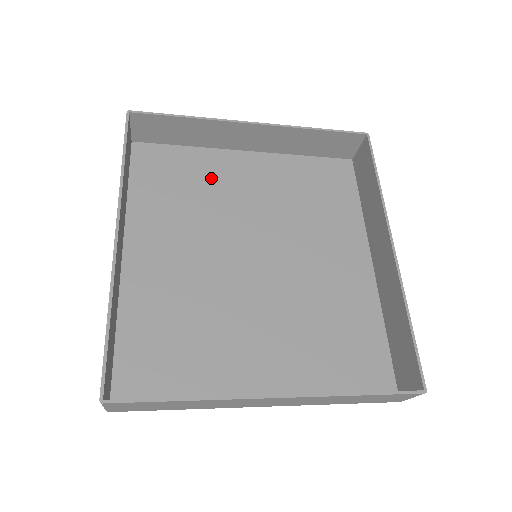
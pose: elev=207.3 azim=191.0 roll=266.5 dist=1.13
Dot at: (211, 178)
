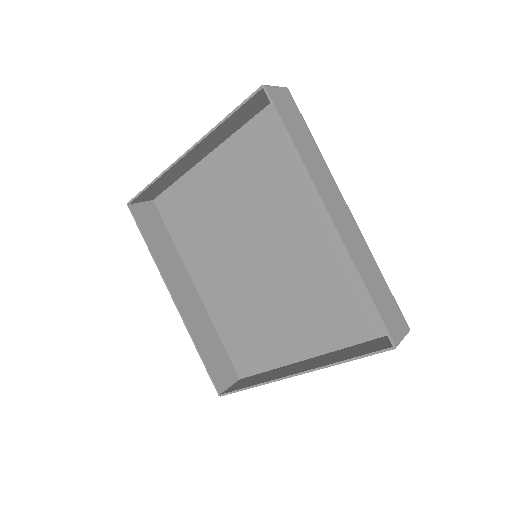
Dot at: (203, 199)
